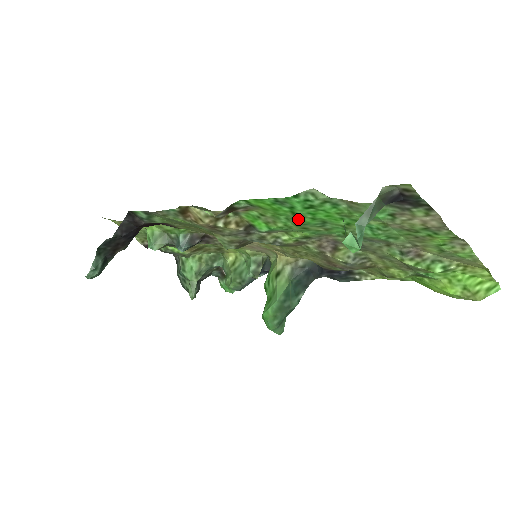
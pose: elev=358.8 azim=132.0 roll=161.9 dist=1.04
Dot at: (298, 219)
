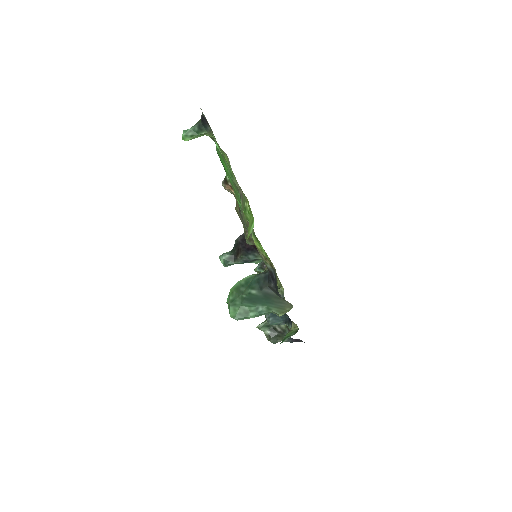
Dot at: (229, 179)
